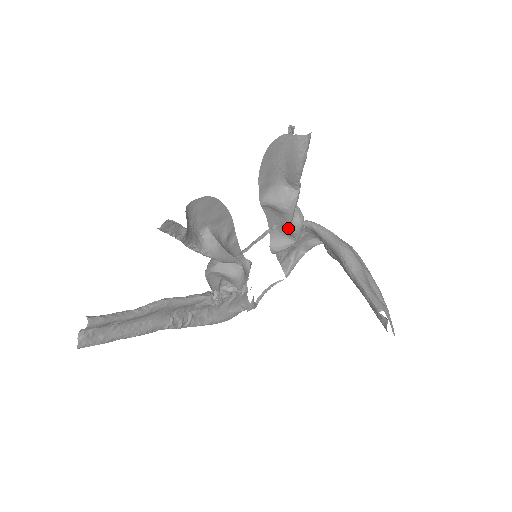
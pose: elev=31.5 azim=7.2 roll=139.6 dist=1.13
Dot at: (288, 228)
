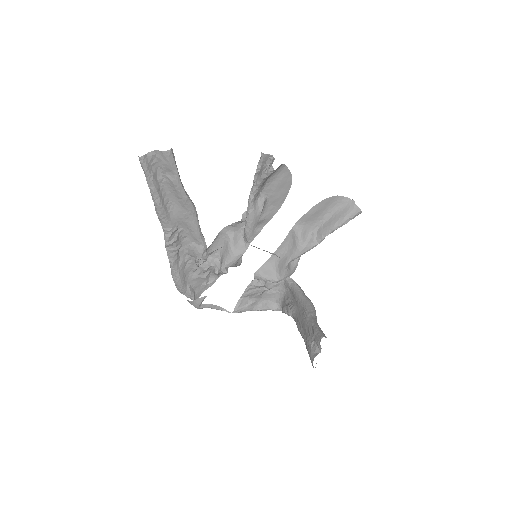
Dot at: (286, 263)
